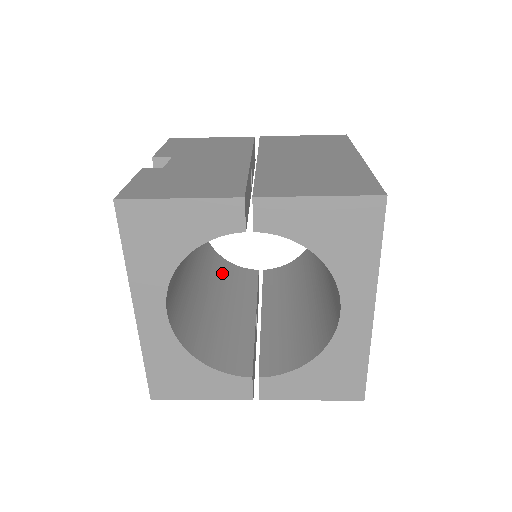
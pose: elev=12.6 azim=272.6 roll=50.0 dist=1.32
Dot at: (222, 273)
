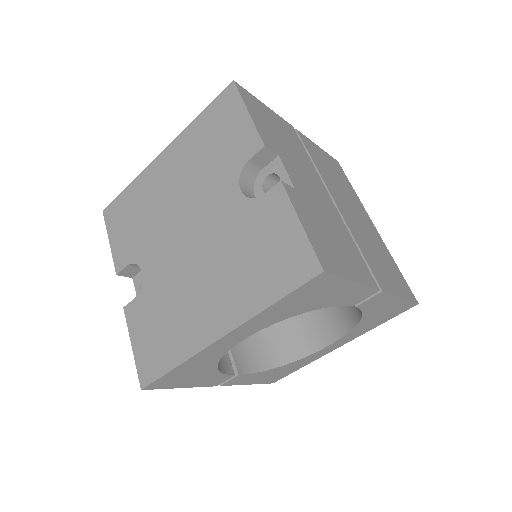
Dot at: occluded
